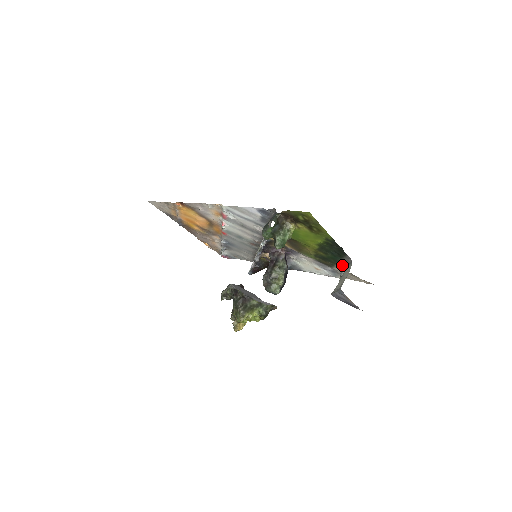
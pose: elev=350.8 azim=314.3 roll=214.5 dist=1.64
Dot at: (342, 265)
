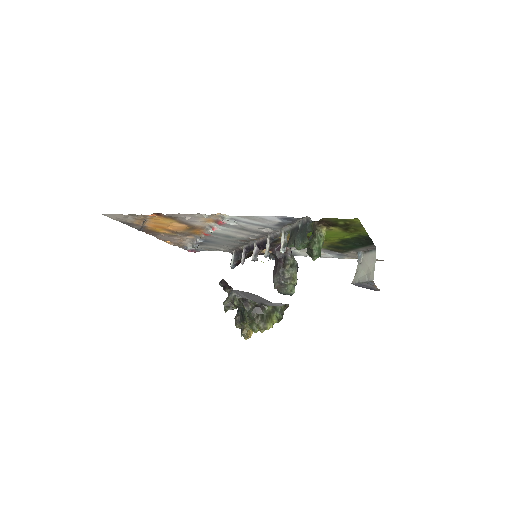
Dot at: (358, 251)
